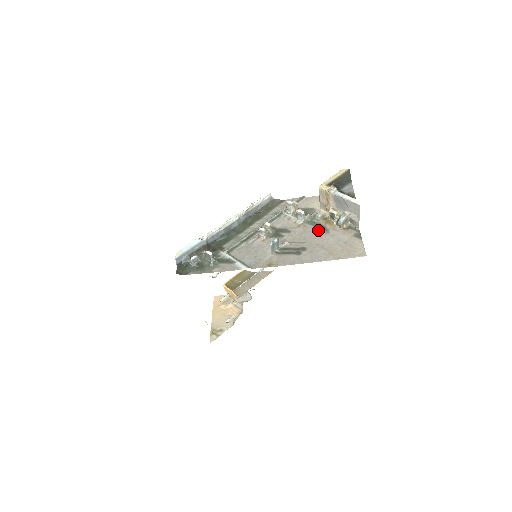
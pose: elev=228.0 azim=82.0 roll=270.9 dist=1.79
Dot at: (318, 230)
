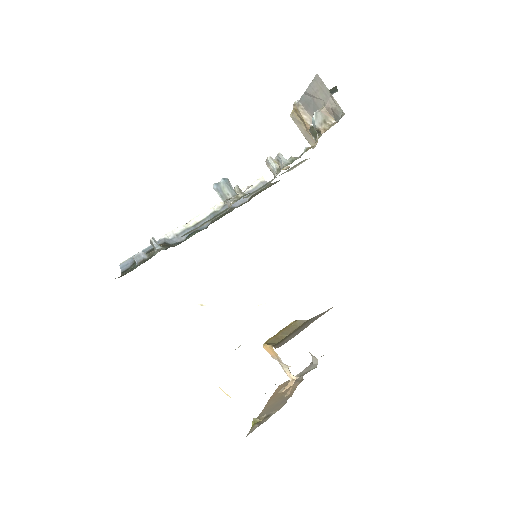
Dot at: occluded
